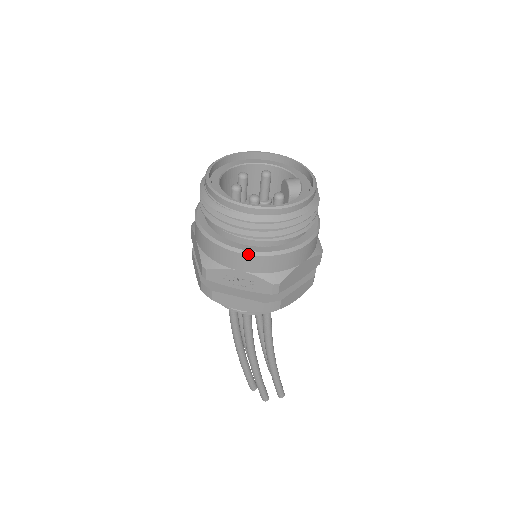
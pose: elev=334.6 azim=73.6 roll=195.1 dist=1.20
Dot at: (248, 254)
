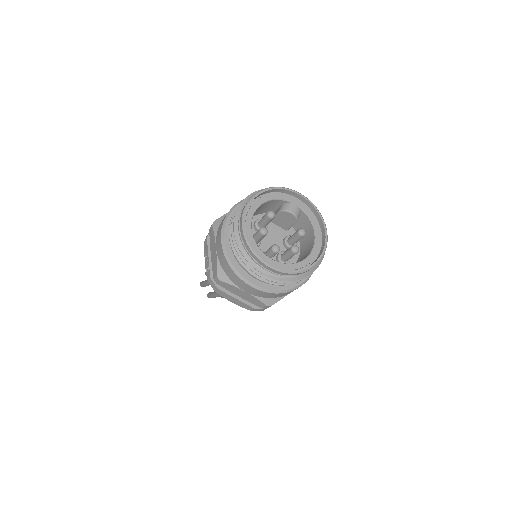
Dot at: occluded
